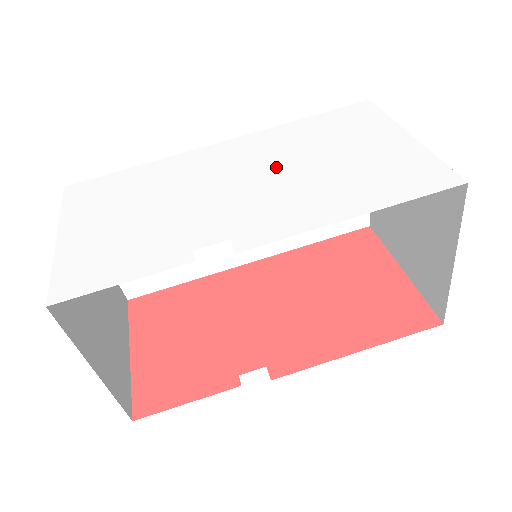
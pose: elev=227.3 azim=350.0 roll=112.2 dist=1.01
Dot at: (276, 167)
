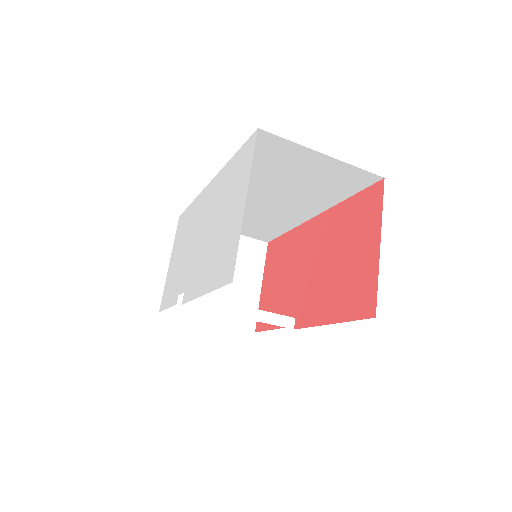
Dot at: (208, 225)
